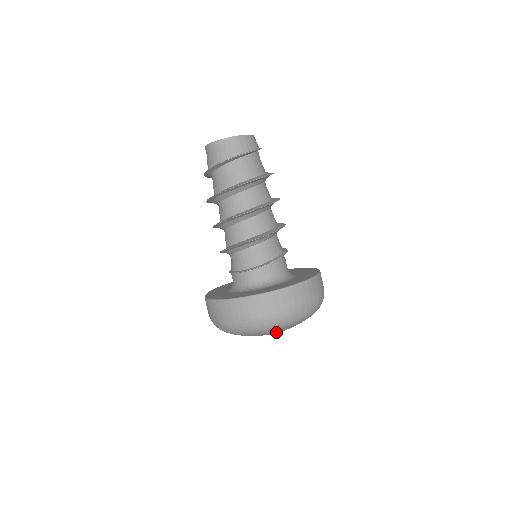
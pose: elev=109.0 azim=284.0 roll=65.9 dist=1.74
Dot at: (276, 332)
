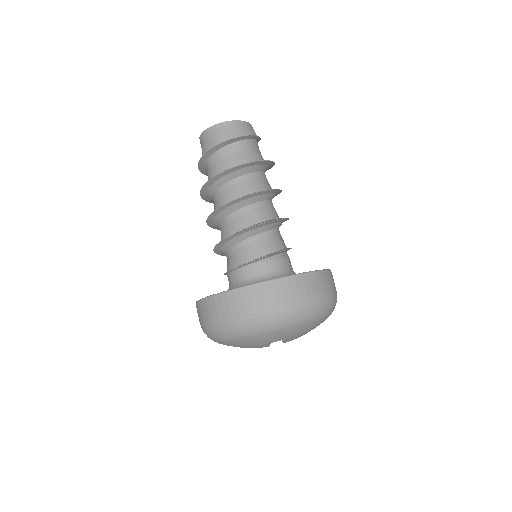
Dot at: (274, 339)
